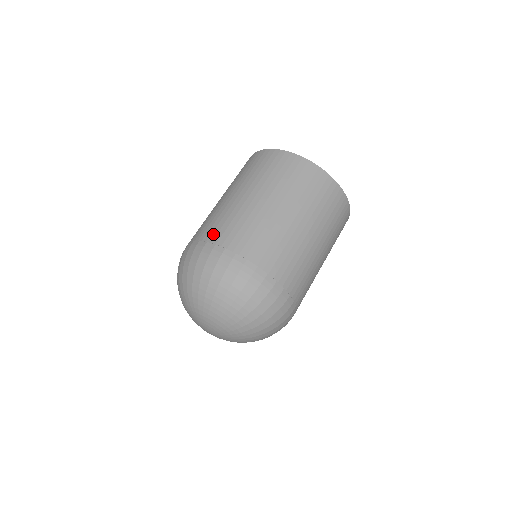
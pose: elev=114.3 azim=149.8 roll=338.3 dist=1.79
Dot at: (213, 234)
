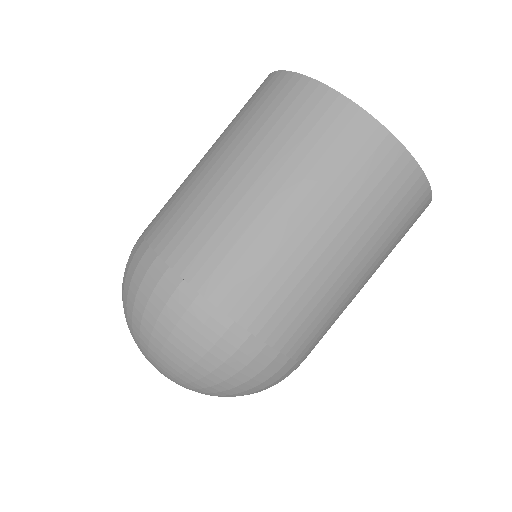
Dot at: (213, 280)
